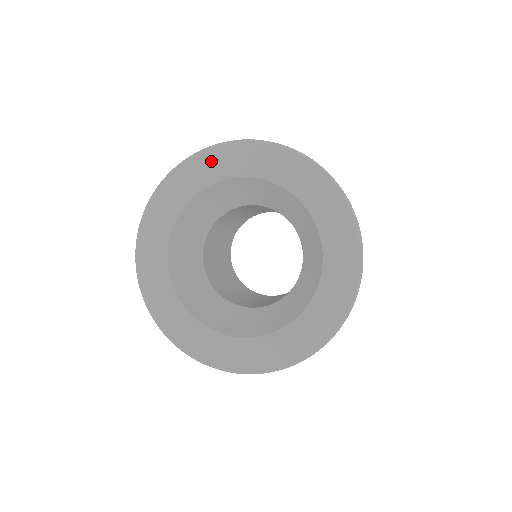
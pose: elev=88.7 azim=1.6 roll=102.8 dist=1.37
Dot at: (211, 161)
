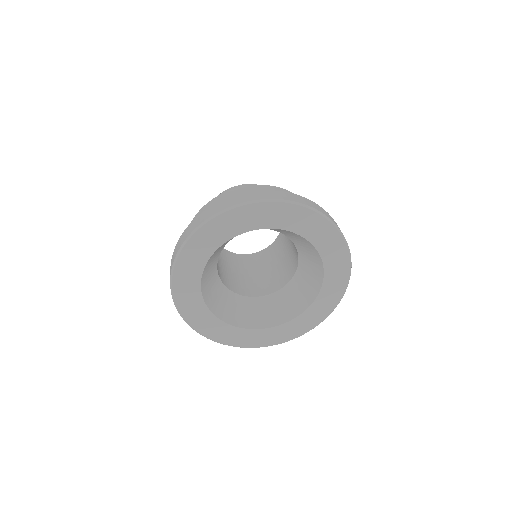
Dot at: (187, 262)
